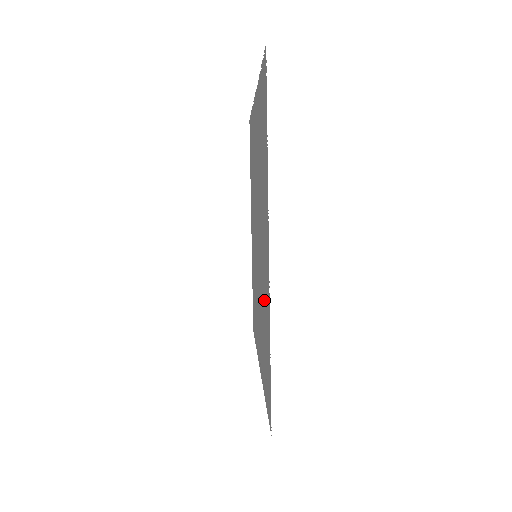
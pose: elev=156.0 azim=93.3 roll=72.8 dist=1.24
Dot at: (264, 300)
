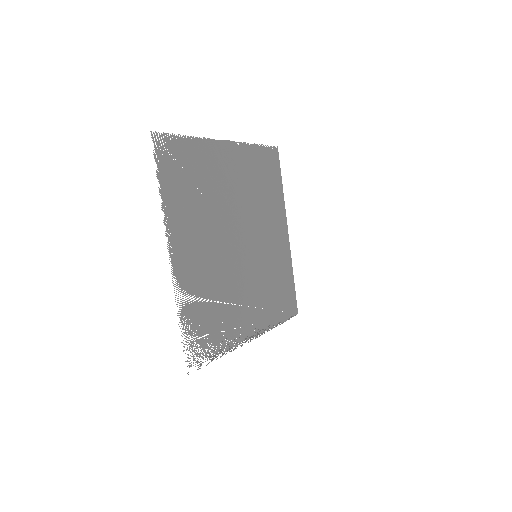
Dot at: (204, 289)
